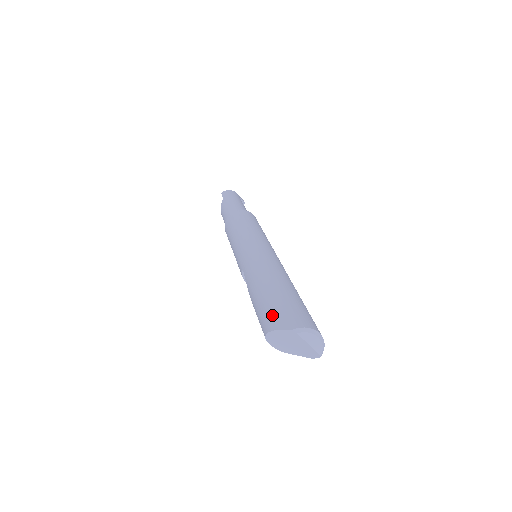
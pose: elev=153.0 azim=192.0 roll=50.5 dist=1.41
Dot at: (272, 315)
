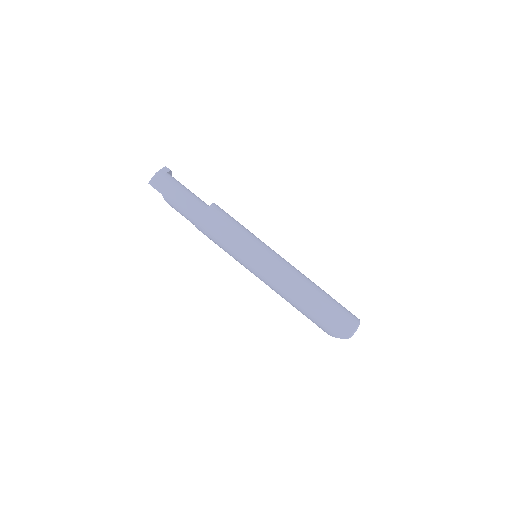
Dot at: (327, 329)
